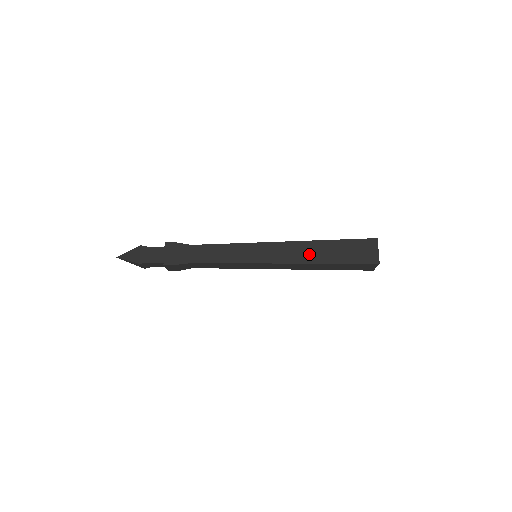
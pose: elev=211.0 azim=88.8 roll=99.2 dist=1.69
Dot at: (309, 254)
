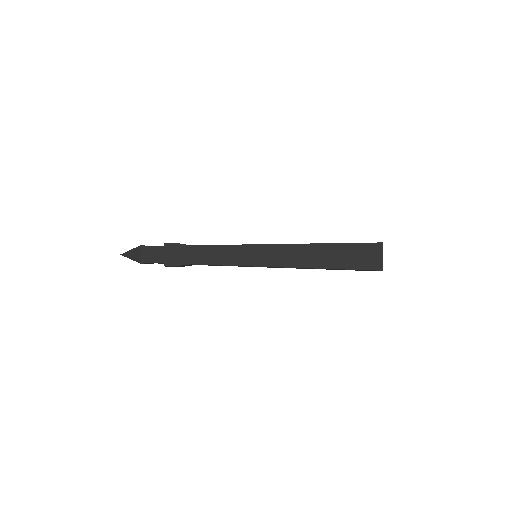
Dot at: (309, 258)
